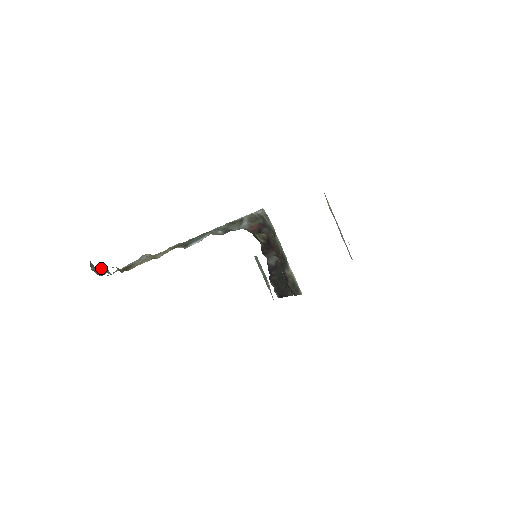
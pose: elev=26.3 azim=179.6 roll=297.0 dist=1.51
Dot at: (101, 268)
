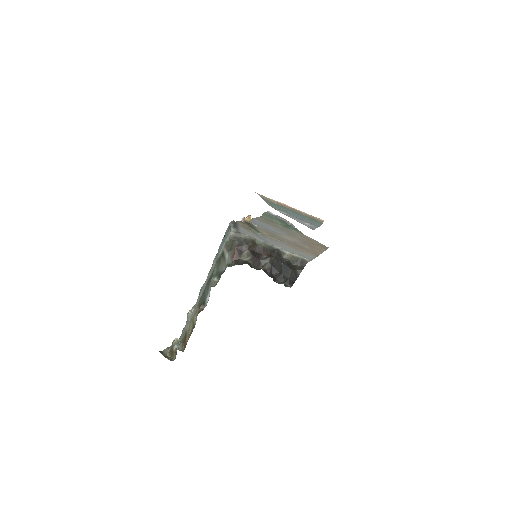
Dot at: (172, 345)
